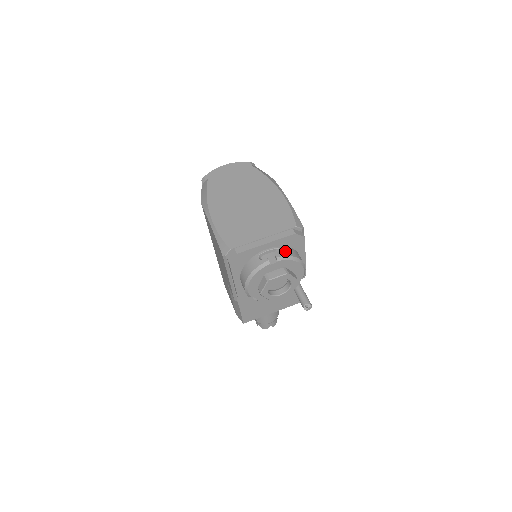
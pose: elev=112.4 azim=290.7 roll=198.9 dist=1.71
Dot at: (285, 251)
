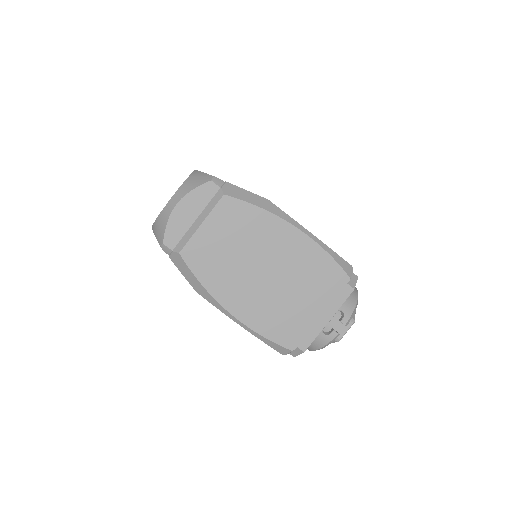
Dot at: (346, 308)
